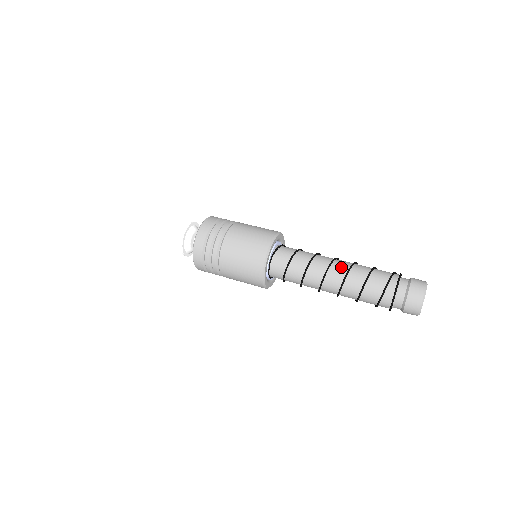
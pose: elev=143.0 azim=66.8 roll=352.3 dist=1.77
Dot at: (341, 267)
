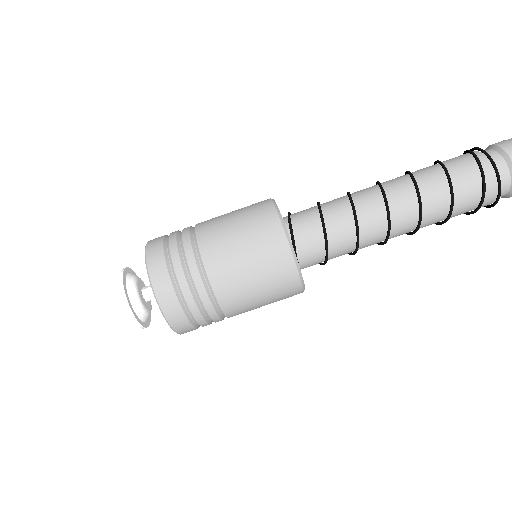
Dot at: (404, 200)
